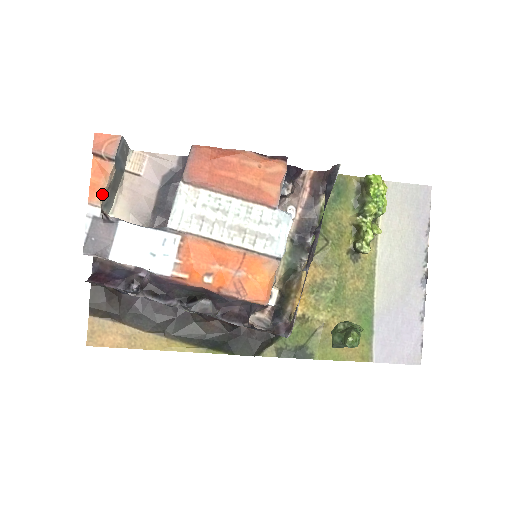
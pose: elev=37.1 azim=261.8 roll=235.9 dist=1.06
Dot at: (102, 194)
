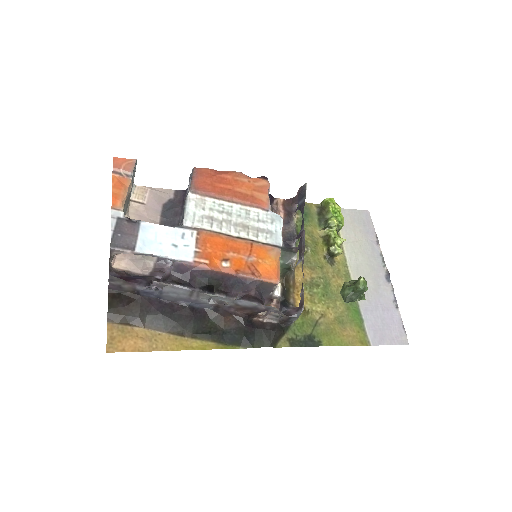
Dot at: (123, 201)
